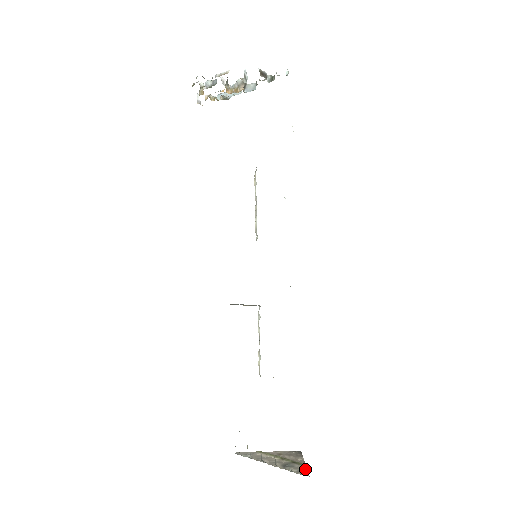
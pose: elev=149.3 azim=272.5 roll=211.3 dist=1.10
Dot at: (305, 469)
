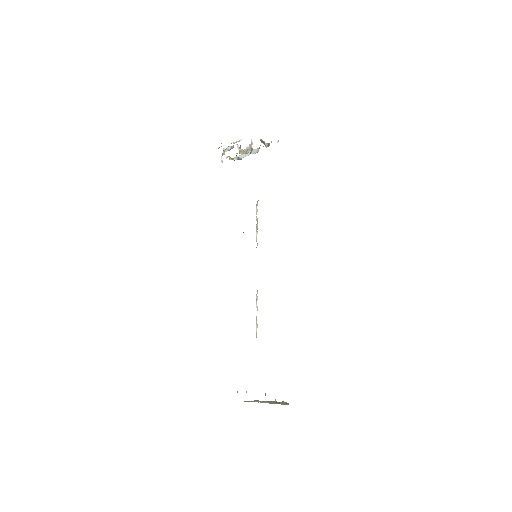
Dot at: (287, 404)
